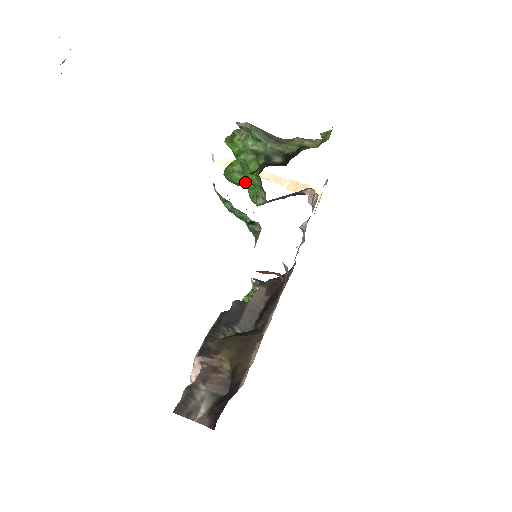
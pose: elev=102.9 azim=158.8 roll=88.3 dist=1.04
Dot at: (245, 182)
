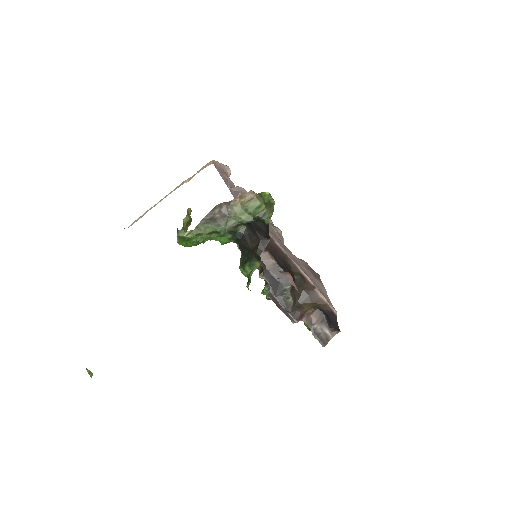
Dot at: occluded
